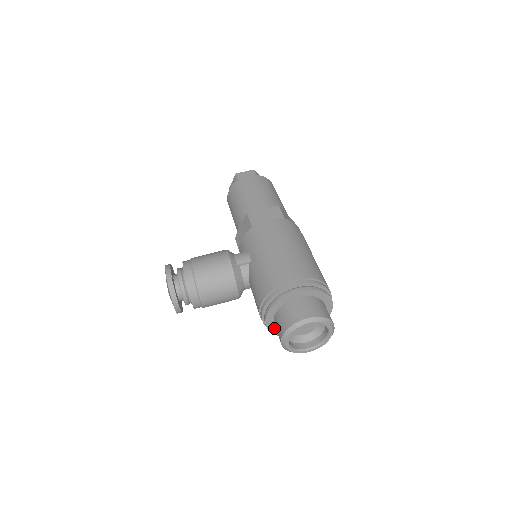
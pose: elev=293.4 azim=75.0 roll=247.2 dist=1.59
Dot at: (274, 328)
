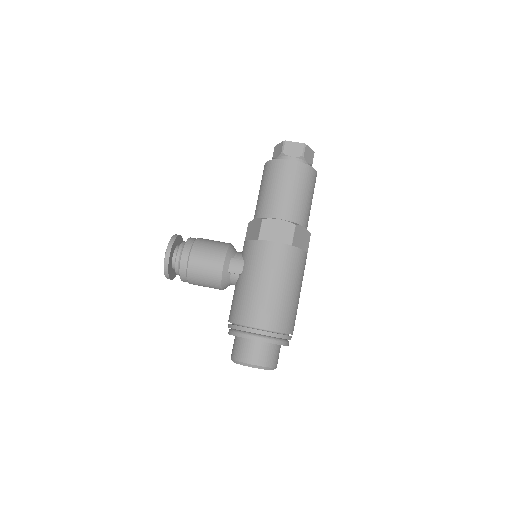
Dot at: occluded
